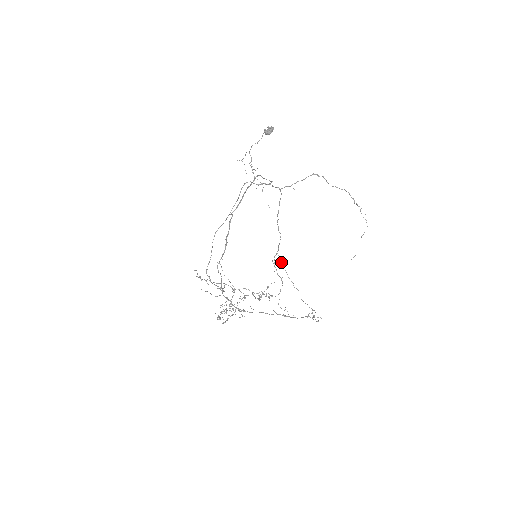
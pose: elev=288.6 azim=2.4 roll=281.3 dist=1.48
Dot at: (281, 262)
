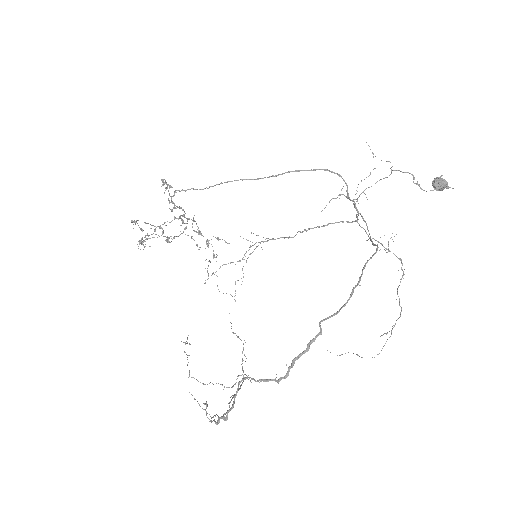
Dot at: (261, 247)
